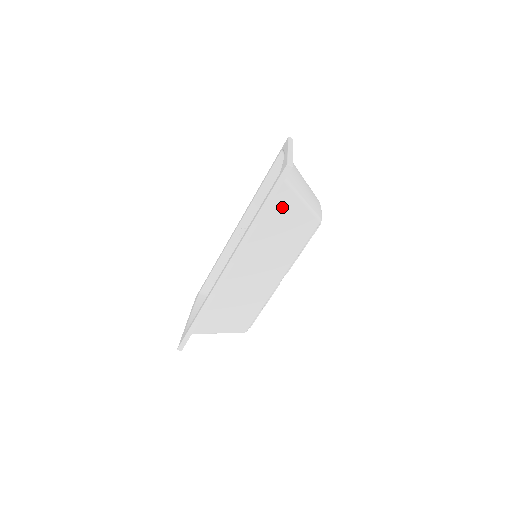
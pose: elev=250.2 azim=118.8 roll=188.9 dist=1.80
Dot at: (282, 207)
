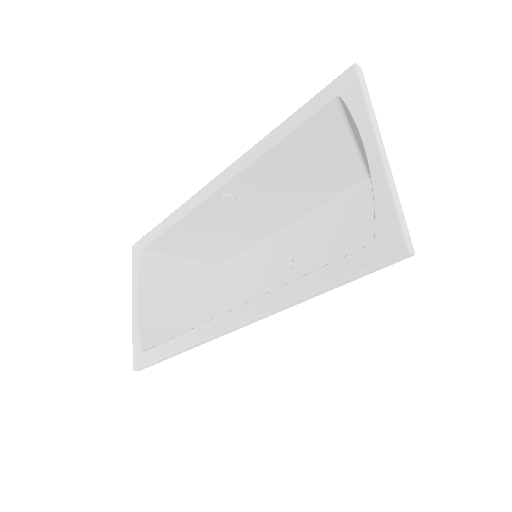
Dot at: occluded
